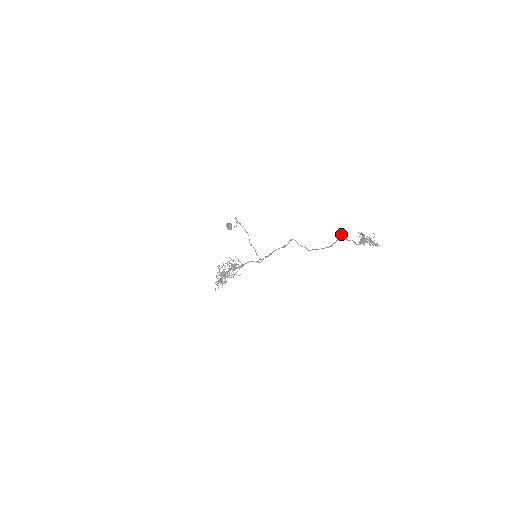
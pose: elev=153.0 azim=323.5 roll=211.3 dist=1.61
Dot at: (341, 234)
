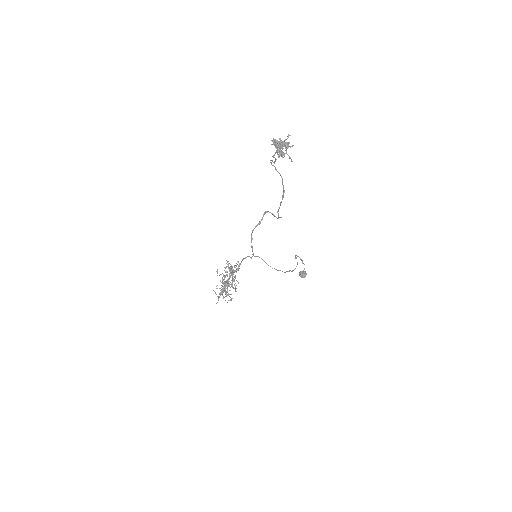
Dot at: (270, 160)
